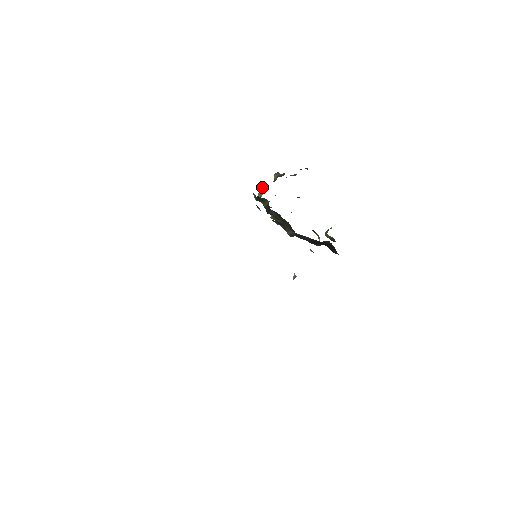
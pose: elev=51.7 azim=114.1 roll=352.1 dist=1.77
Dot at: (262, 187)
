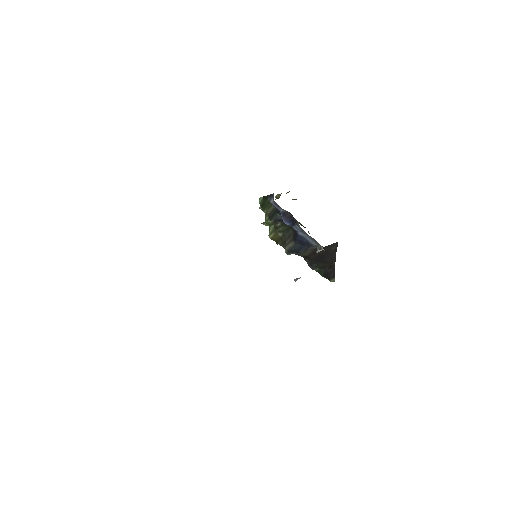
Dot at: occluded
